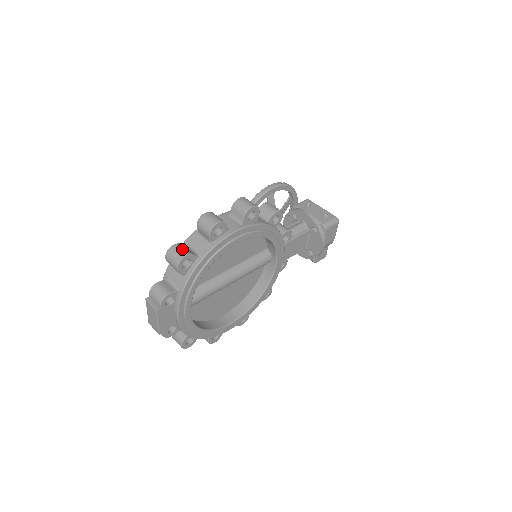
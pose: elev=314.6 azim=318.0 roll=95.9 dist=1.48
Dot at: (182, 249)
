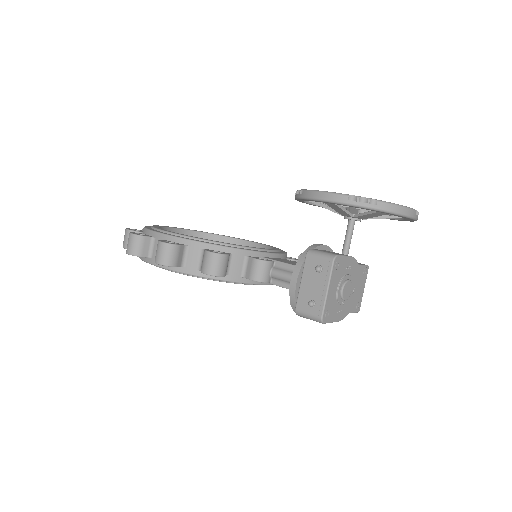
Dot at: (127, 239)
